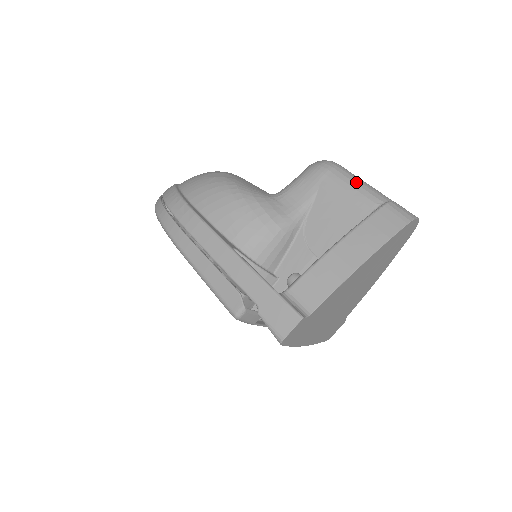
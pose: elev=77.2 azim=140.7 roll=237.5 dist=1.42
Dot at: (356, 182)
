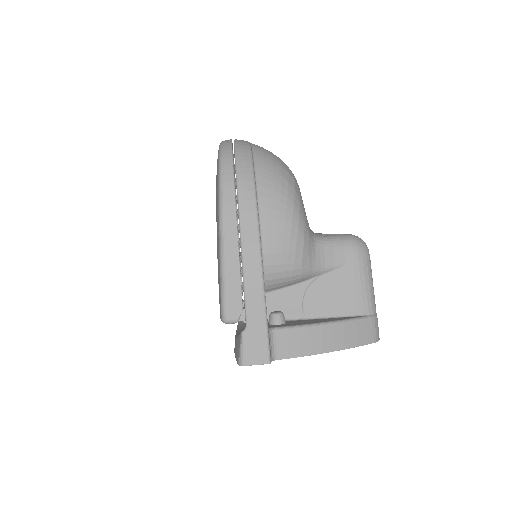
Dot at: (370, 283)
